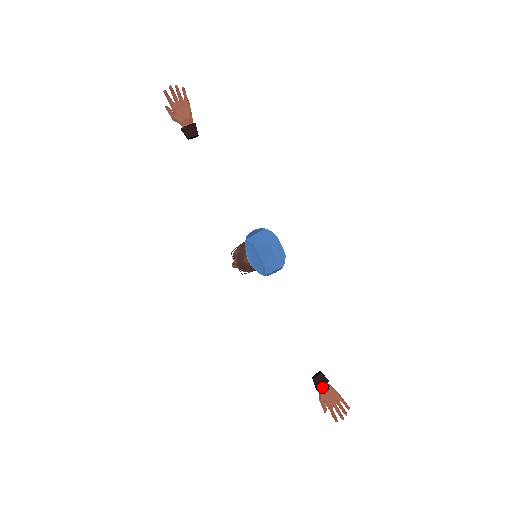
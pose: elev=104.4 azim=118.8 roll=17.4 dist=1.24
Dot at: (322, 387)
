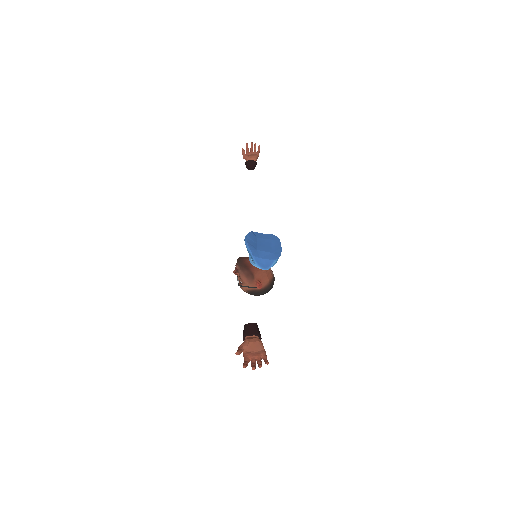
Dot at: (250, 337)
